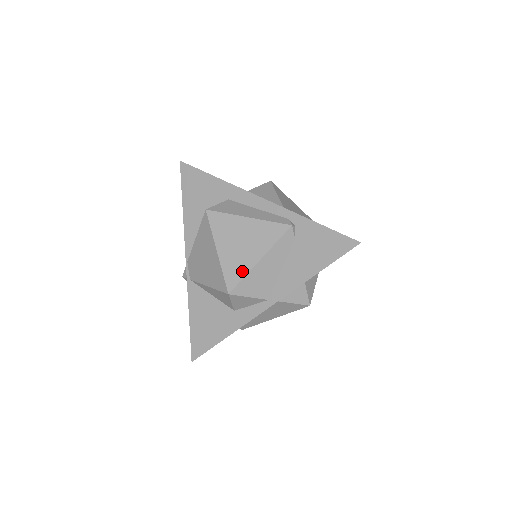
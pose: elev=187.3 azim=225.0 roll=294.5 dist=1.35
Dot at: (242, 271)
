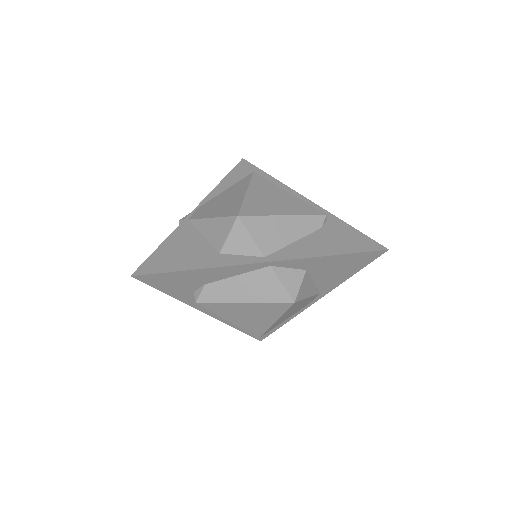
Dot at: (262, 212)
